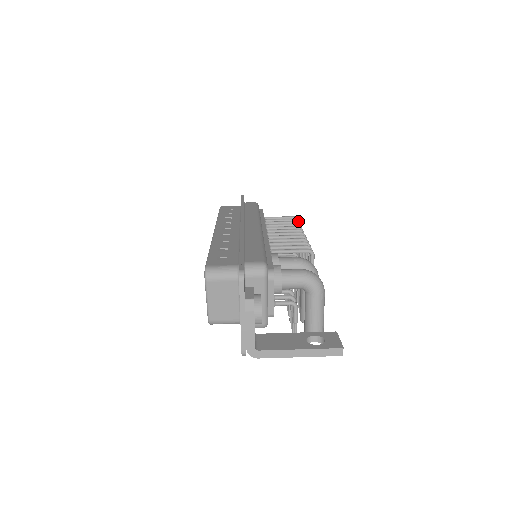
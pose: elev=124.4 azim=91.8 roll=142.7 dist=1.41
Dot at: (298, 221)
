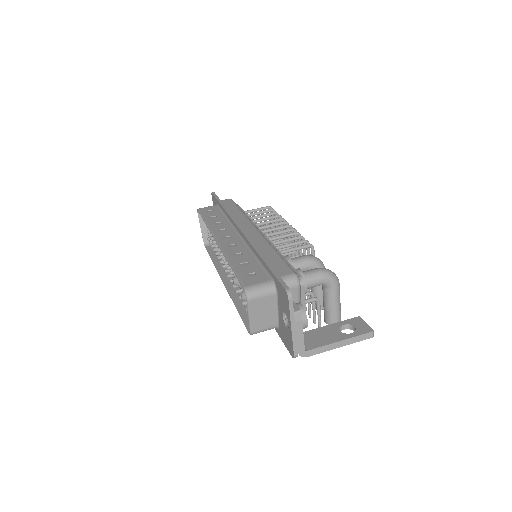
Dot at: (275, 211)
